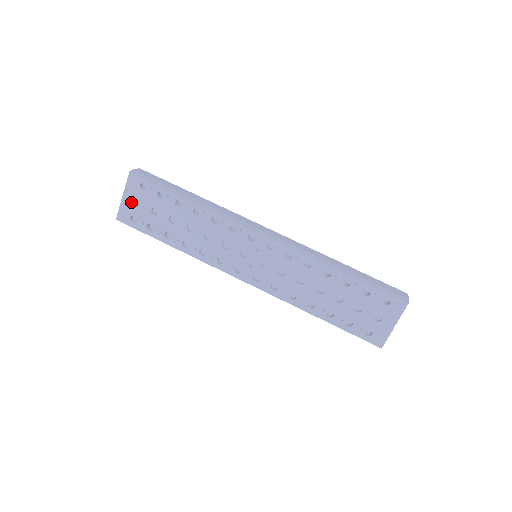
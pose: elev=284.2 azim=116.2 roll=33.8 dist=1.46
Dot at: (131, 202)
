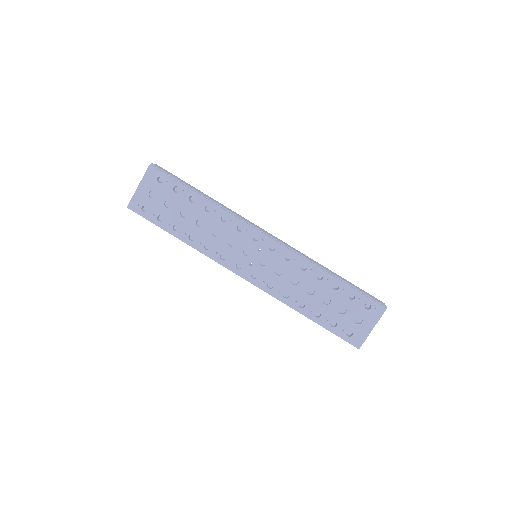
Dot at: (146, 193)
